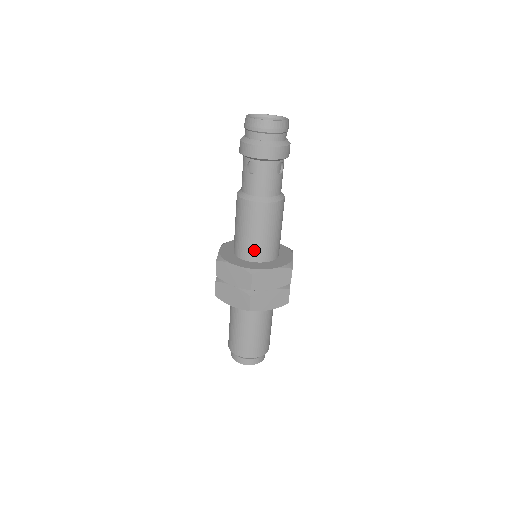
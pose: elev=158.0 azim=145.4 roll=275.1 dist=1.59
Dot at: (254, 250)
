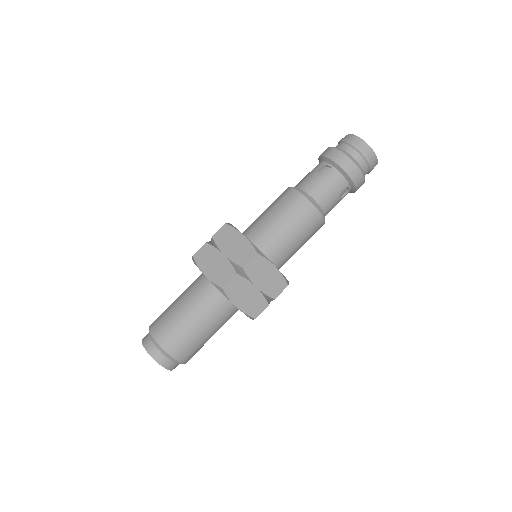
Dot at: (269, 240)
